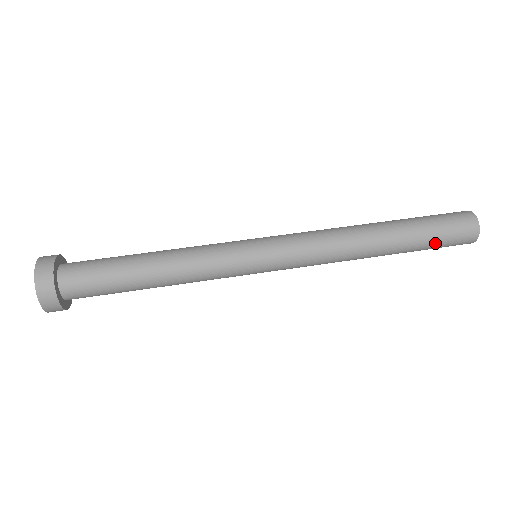
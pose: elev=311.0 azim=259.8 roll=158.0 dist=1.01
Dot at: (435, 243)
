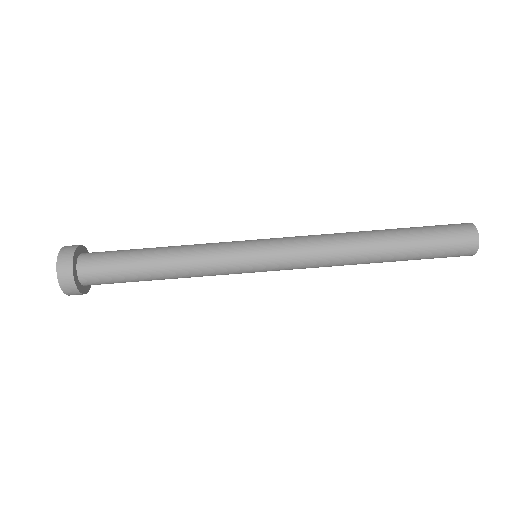
Dot at: occluded
